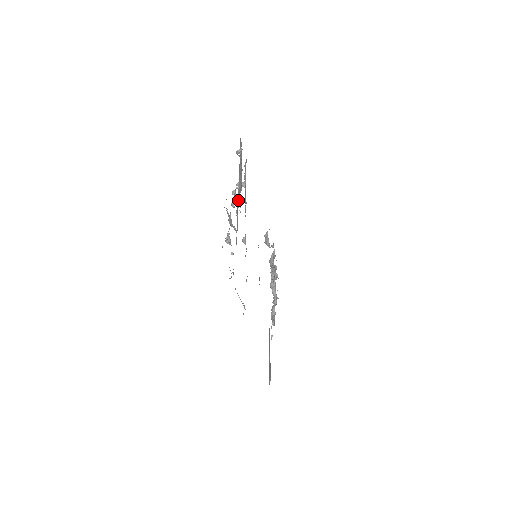
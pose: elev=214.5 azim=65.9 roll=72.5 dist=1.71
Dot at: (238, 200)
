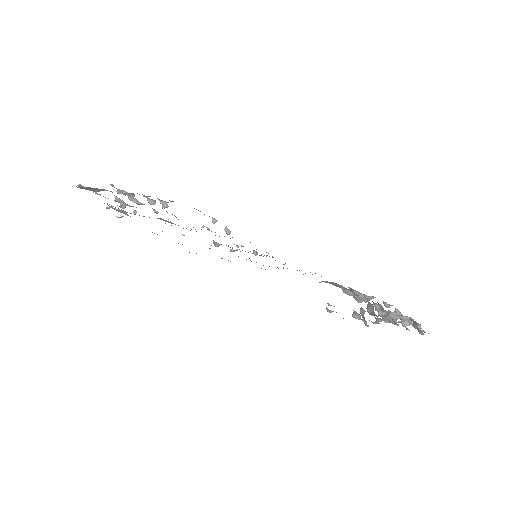
Dot at: occluded
